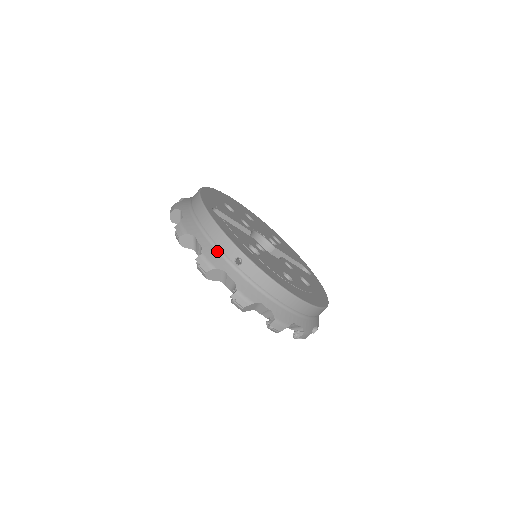
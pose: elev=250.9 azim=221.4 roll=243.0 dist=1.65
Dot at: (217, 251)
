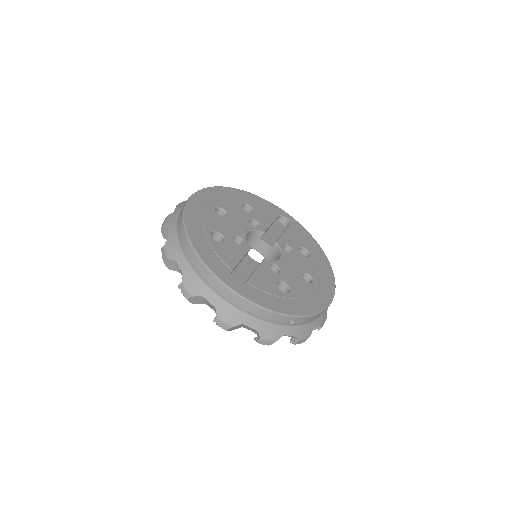
Dot at: (270, 324)
